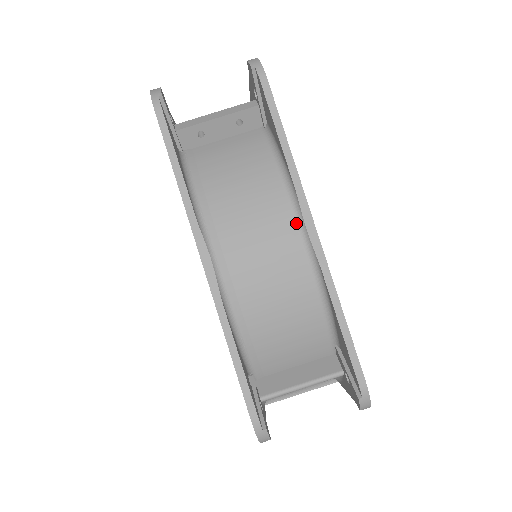
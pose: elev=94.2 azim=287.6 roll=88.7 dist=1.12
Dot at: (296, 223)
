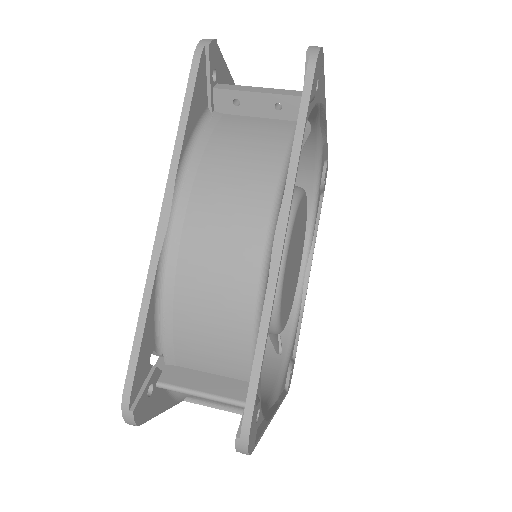
Dot at: (269, 225)
